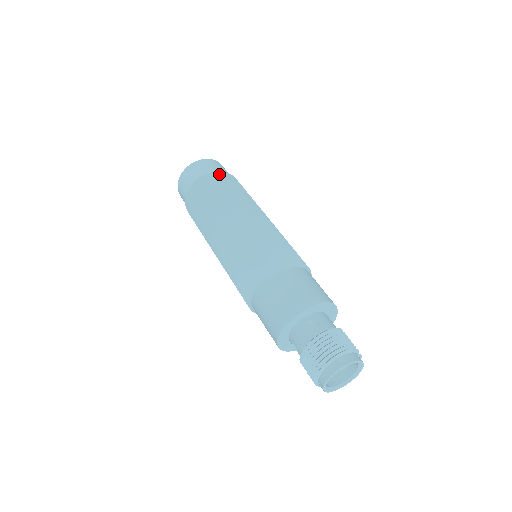
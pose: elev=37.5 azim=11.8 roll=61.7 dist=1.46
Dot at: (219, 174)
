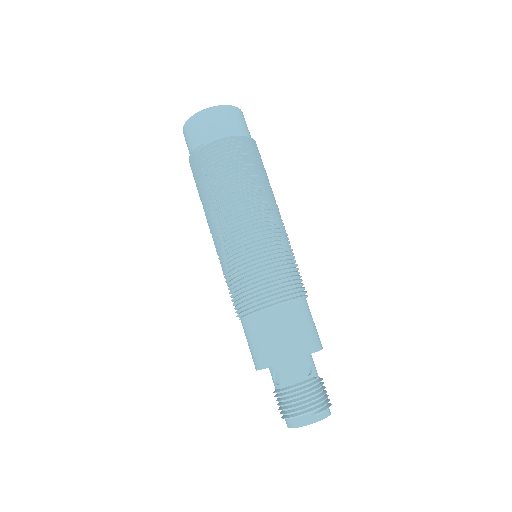
Dot at: (203, 150)
